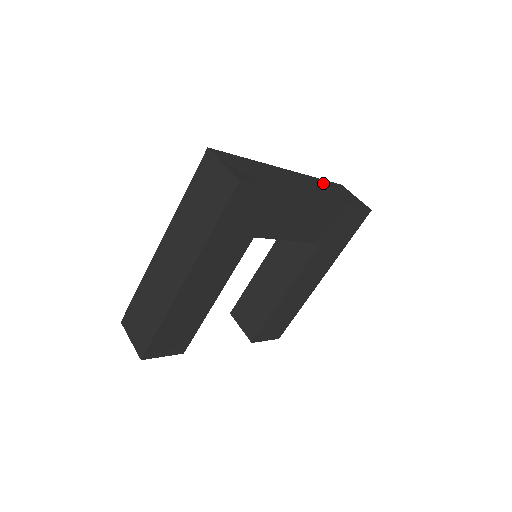
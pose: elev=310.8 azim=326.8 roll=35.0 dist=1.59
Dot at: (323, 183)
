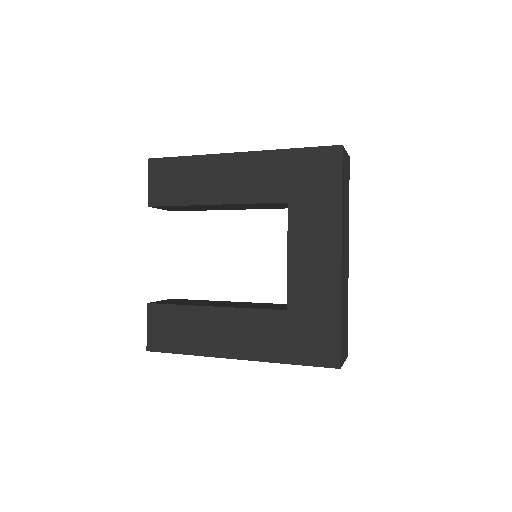
Dot at: (347, 310)
